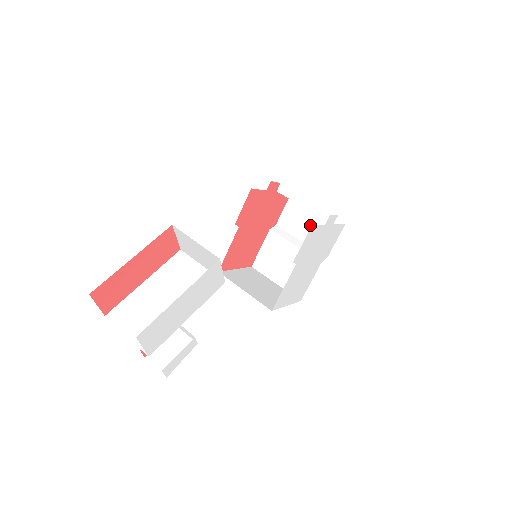
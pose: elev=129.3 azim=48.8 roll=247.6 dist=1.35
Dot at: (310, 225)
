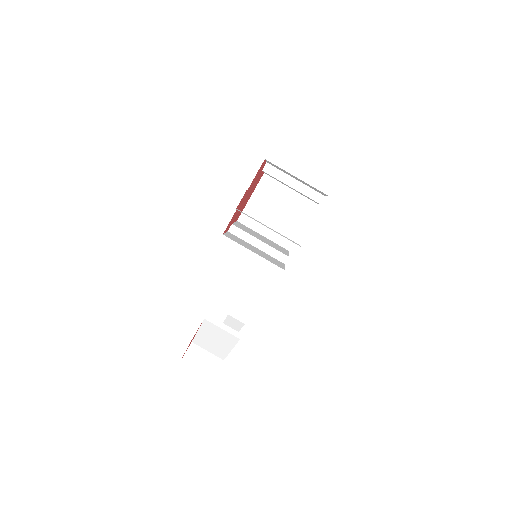
Dot at: occluded
